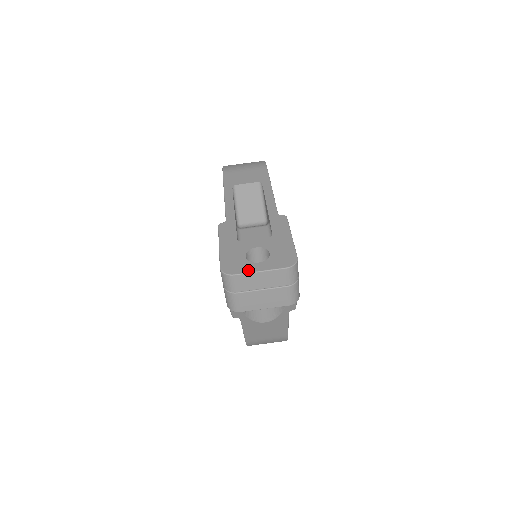
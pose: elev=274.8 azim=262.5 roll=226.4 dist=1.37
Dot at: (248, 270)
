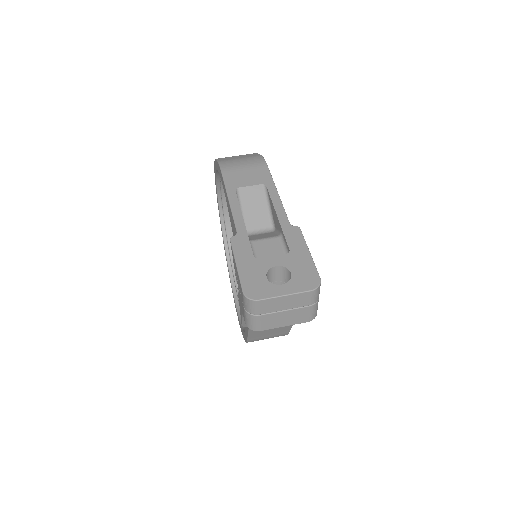
Dot at: (273, 294)
